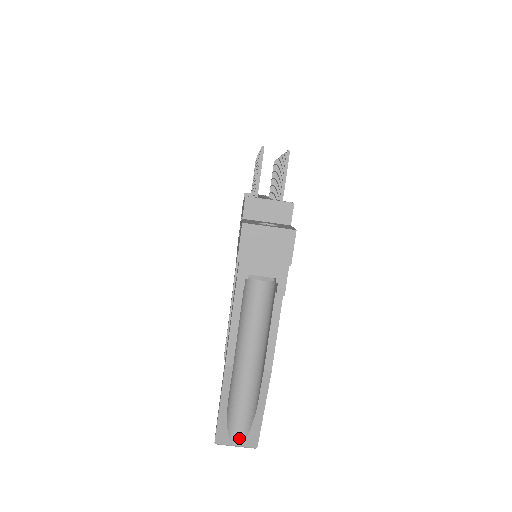
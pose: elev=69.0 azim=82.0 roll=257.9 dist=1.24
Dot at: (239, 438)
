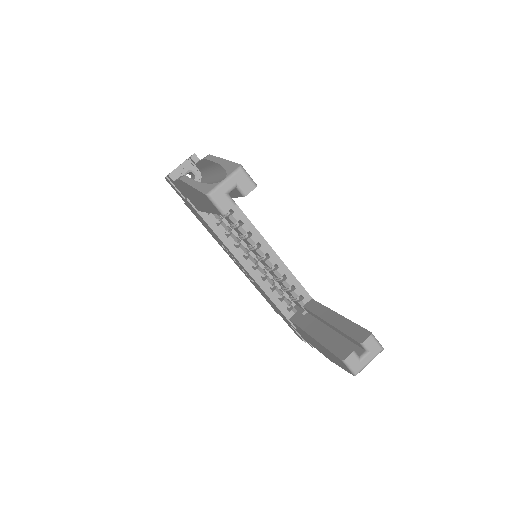
Dot at: (223, 179)
